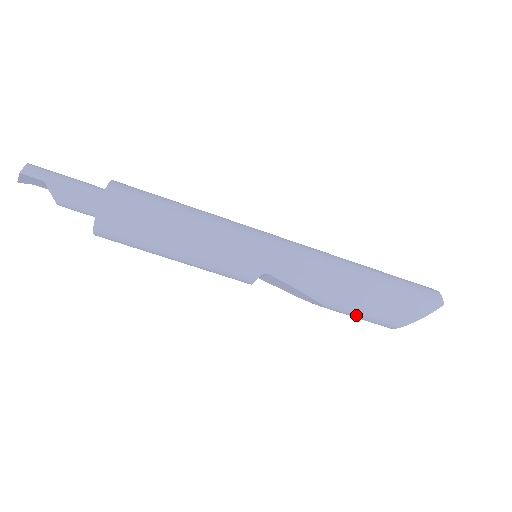
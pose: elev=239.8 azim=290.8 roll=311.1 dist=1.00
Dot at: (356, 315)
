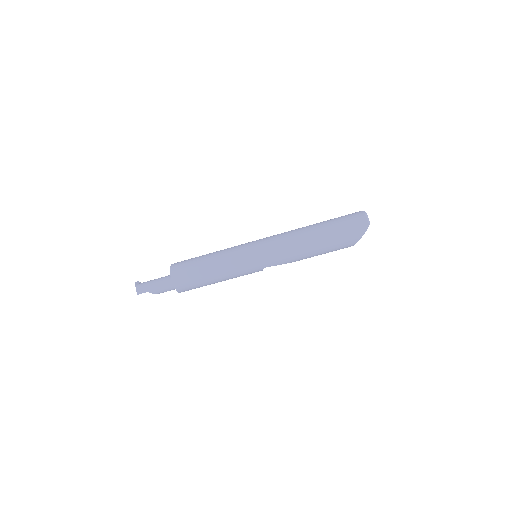
Dot at: occluded
